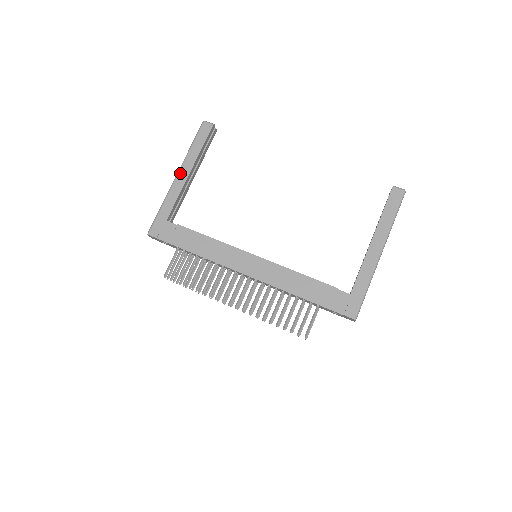
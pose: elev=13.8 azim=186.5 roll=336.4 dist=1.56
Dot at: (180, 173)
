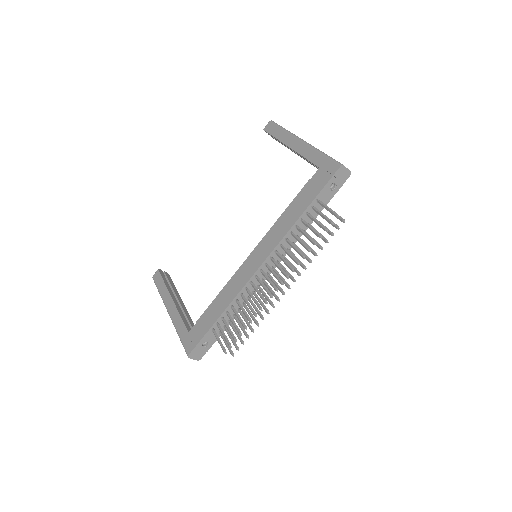
Dot at: (168, 308)
